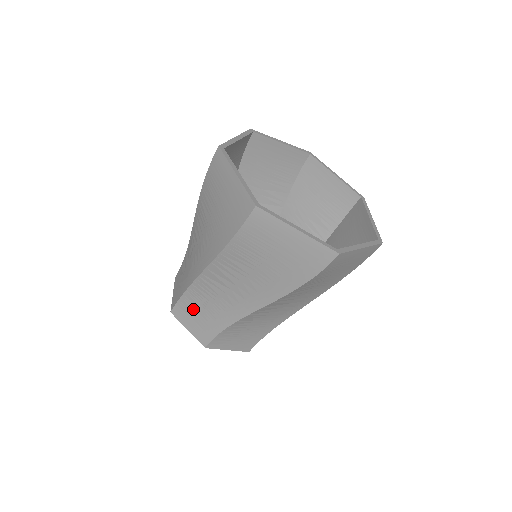
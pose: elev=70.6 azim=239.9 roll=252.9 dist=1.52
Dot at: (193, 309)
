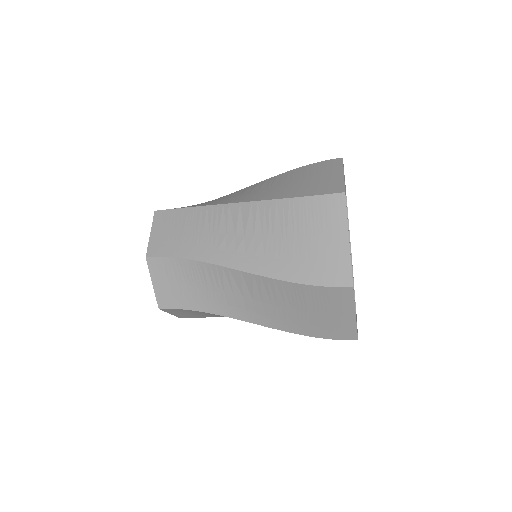
Dot at: (179, 275)
